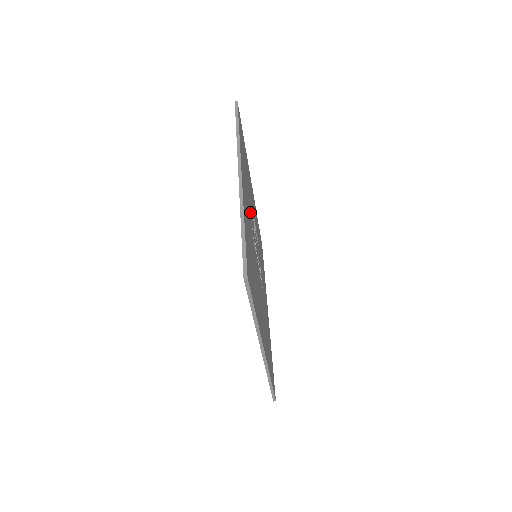
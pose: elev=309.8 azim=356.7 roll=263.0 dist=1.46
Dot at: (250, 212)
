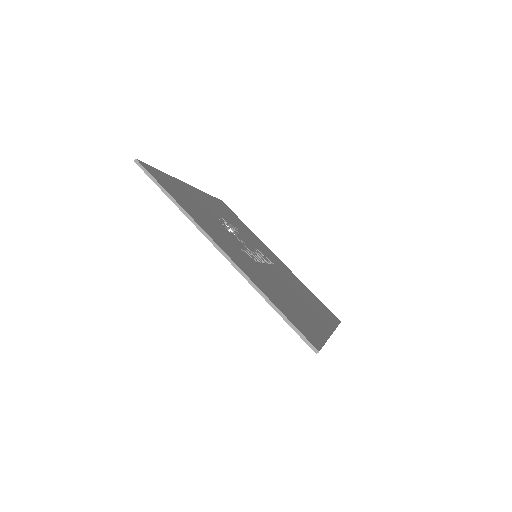
Dot at: (232, 242)
